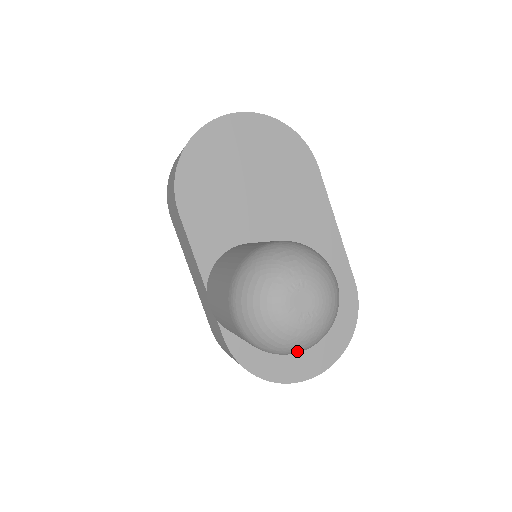
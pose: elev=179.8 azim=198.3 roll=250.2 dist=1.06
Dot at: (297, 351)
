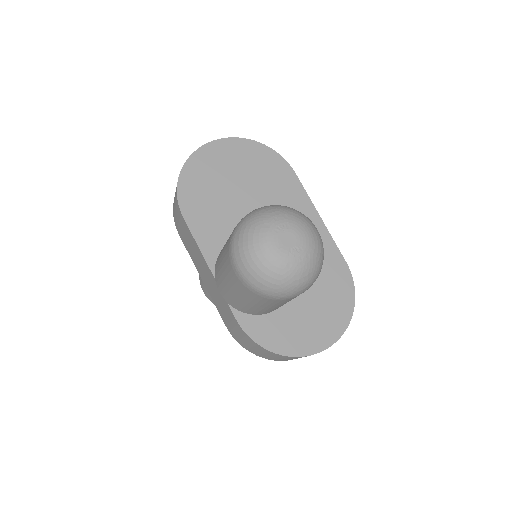
Dot at: (294, 289)
